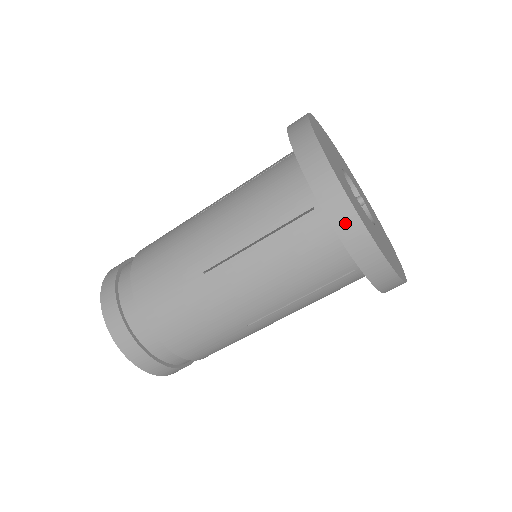
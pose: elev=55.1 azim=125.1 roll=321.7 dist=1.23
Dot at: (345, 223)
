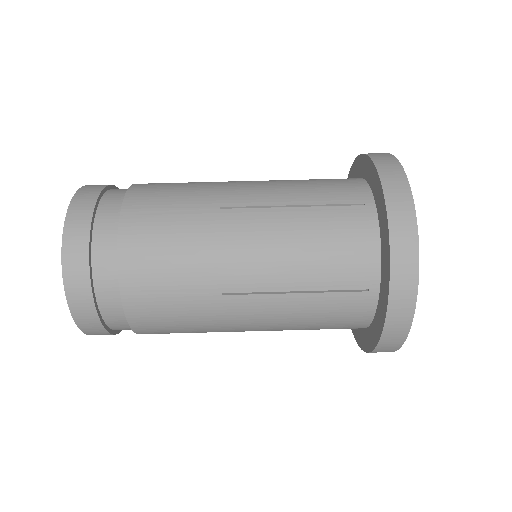
Dot at: (400, 213)
